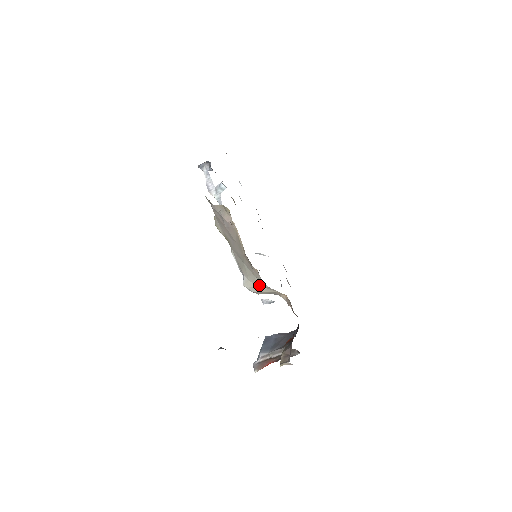
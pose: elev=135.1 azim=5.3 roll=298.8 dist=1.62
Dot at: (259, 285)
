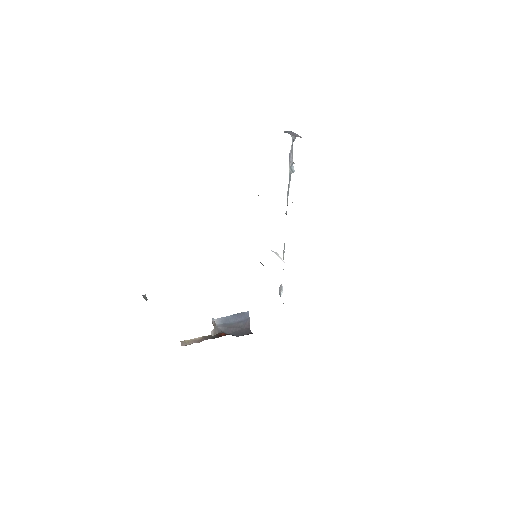
Dot at: occluded
